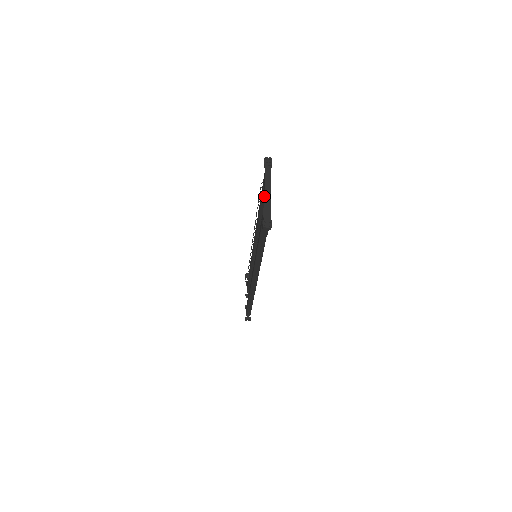
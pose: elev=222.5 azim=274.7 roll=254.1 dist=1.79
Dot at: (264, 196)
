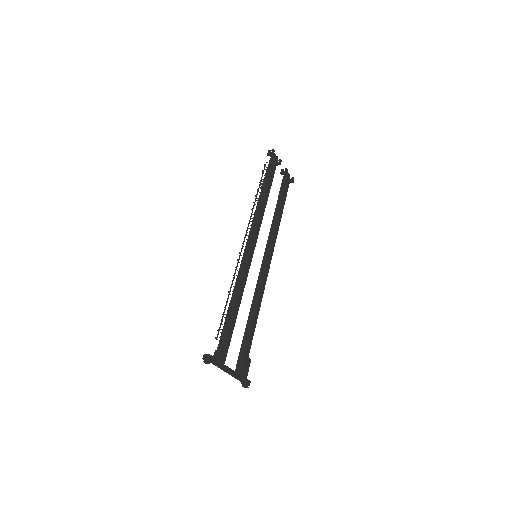
Dot at: occluded
